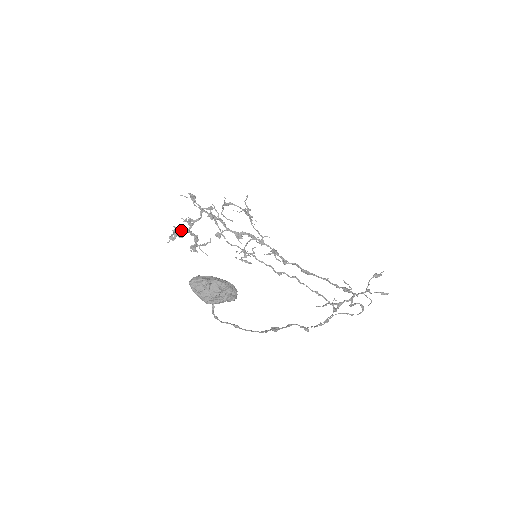
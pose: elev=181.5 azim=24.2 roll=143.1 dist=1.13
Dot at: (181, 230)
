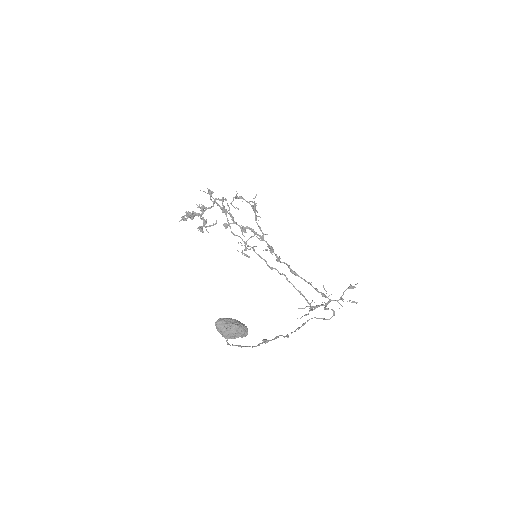
Dot at: (194, 214)
